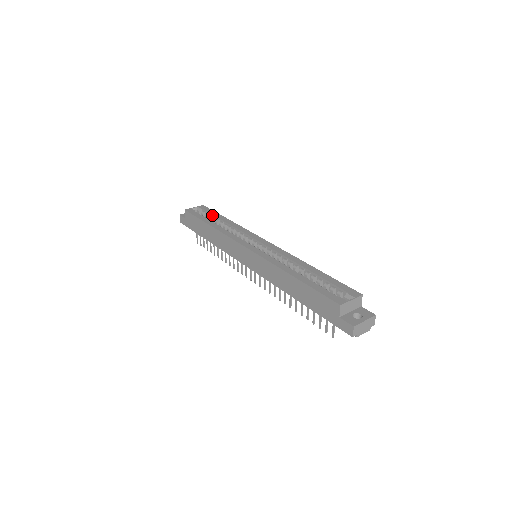
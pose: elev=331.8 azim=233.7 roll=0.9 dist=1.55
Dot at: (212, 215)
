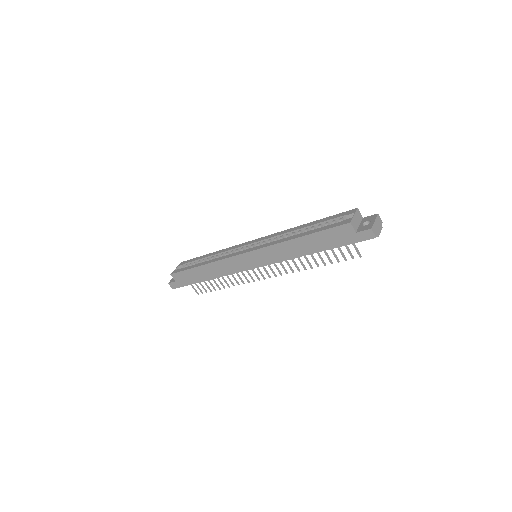
Dot at: (195, 261)
